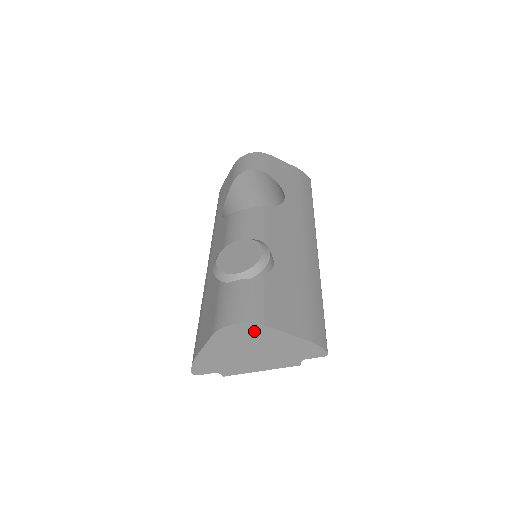
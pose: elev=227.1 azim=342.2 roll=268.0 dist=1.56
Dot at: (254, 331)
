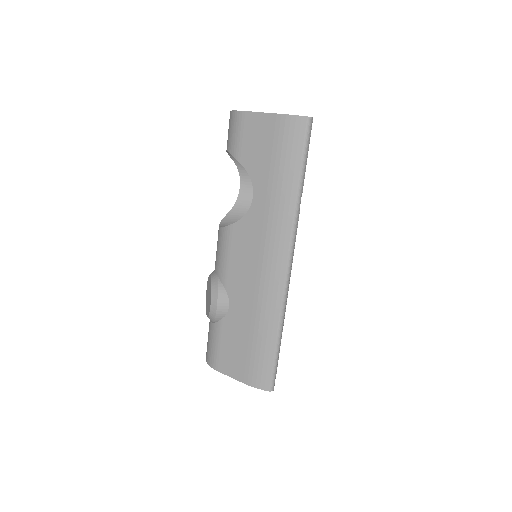
Dot at: occluded
